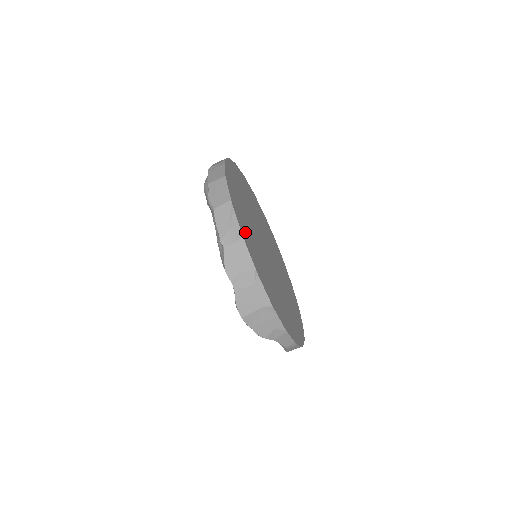
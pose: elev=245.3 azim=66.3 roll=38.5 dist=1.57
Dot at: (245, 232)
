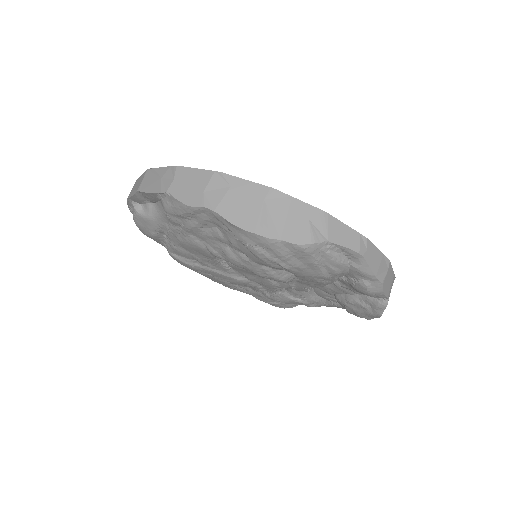
Dot at: occluded
